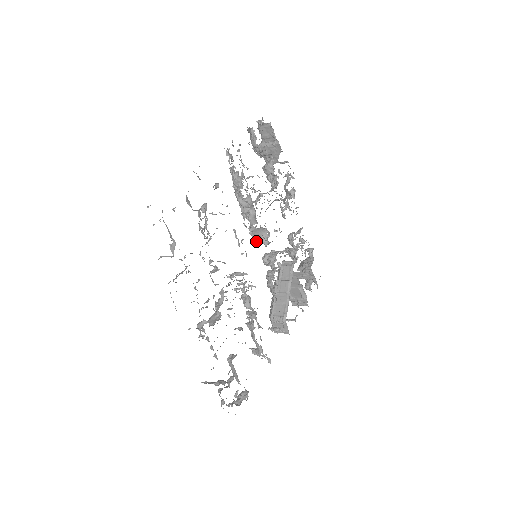
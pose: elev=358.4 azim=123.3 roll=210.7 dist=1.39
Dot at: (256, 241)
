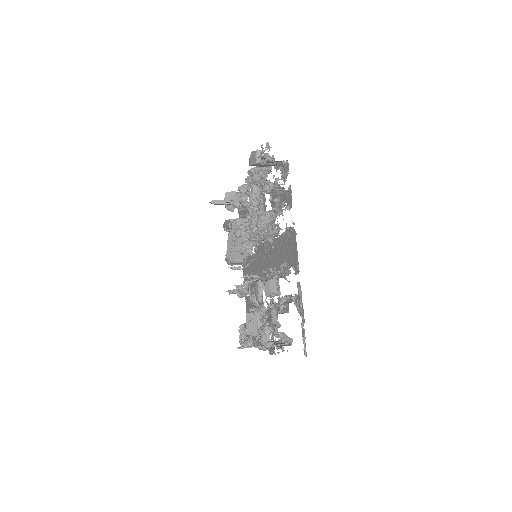
Dot at: occluded
